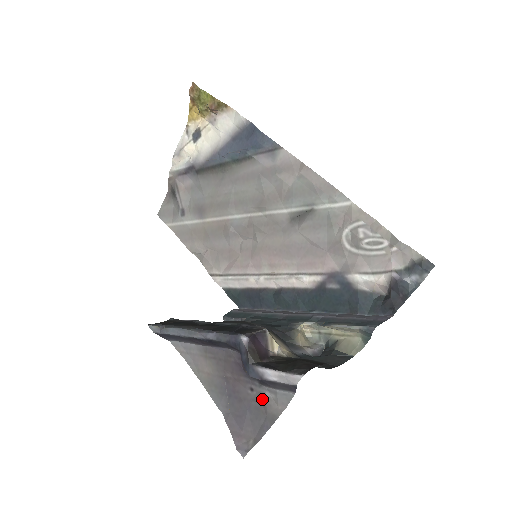
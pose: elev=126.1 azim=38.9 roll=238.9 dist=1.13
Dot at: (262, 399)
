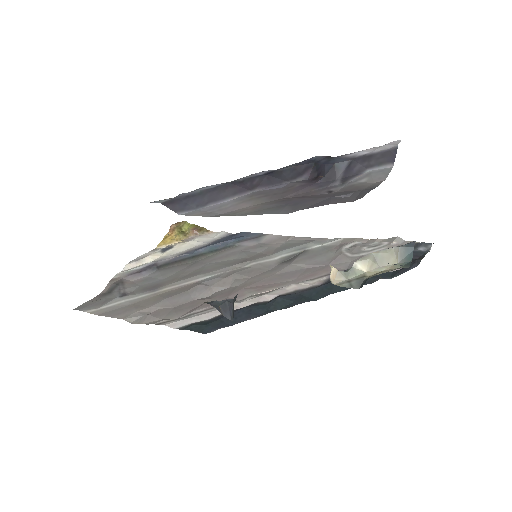
Dot at: (349, 188)
